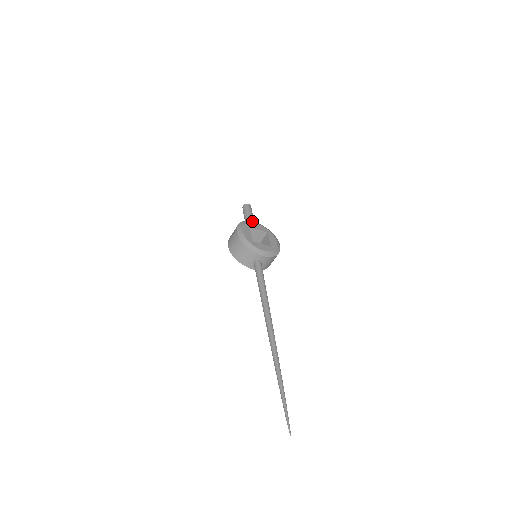
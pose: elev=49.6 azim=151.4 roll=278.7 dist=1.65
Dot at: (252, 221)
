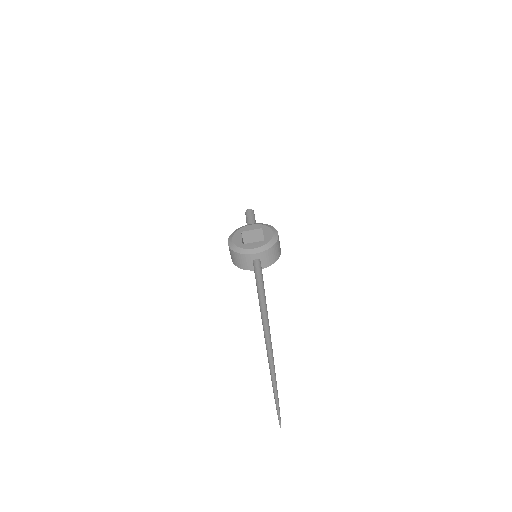
Dot at: occluded
